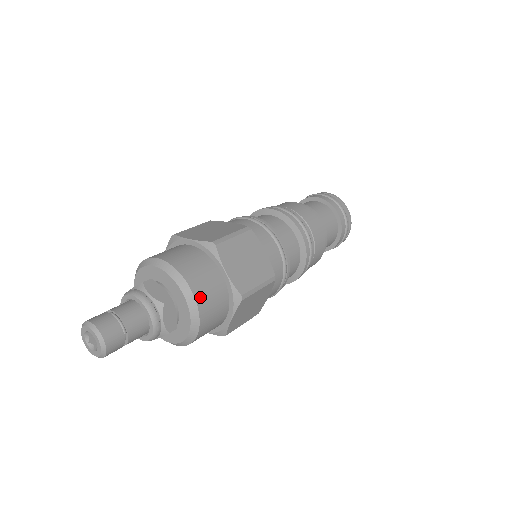
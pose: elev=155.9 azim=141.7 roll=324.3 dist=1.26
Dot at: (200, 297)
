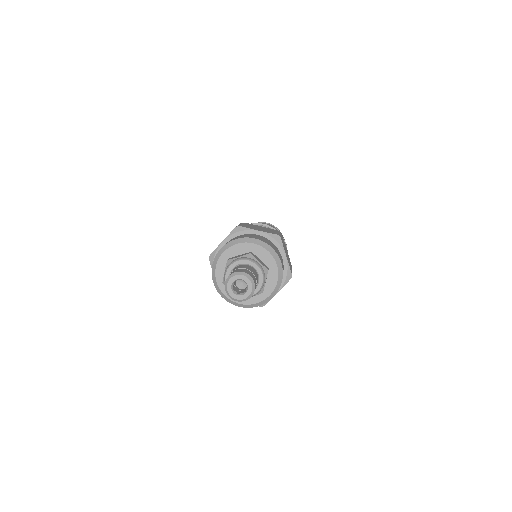
Dot at: (262, 240)
